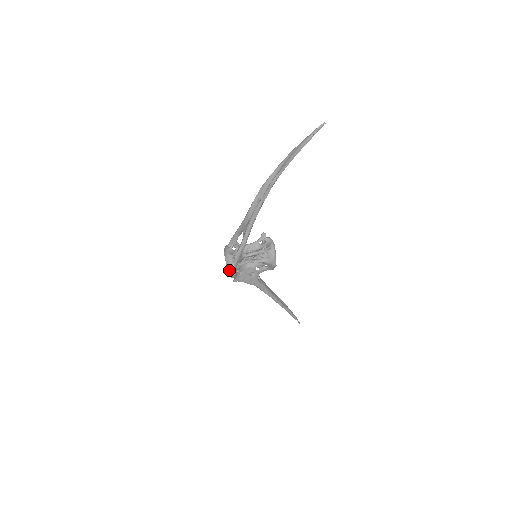
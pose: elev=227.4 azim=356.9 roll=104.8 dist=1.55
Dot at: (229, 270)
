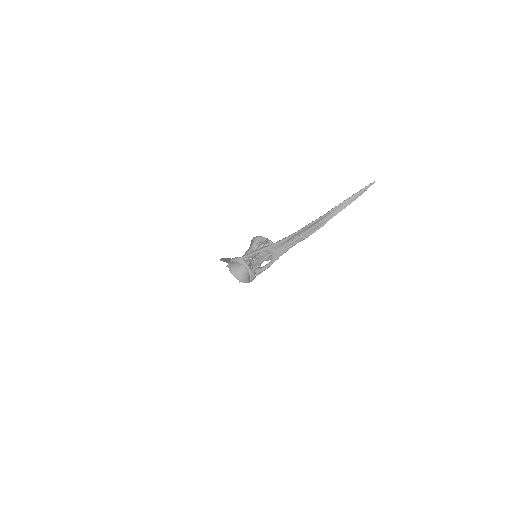
Dot at: (249, 281)
